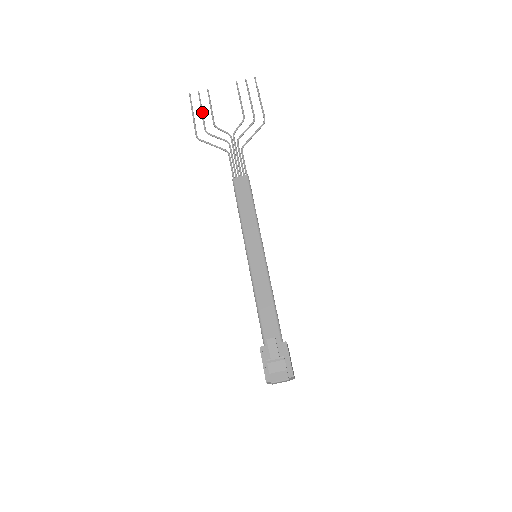
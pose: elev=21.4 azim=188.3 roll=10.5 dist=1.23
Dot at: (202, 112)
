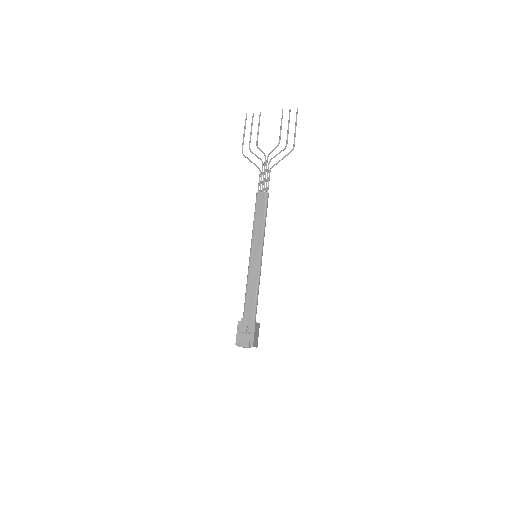
Dot at: (251, 132)
